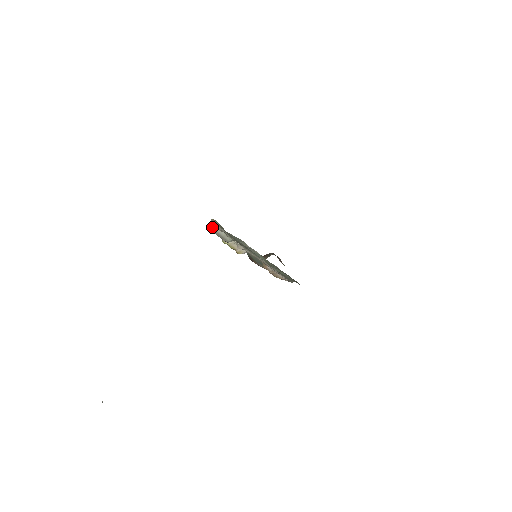
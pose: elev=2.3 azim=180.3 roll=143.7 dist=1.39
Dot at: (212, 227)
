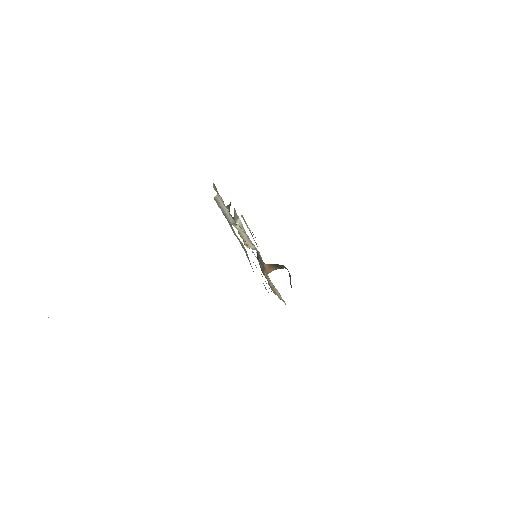
Dot at: (217, 196)
